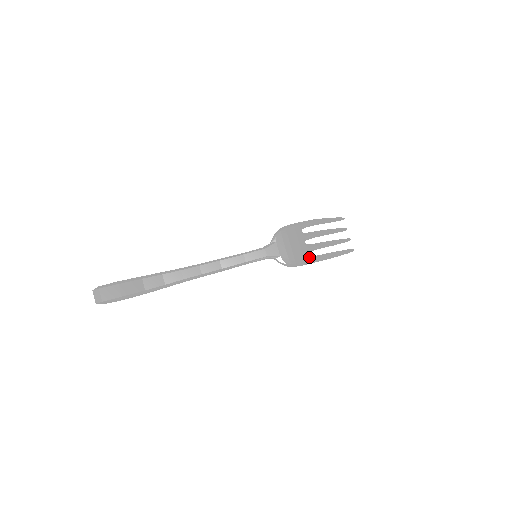
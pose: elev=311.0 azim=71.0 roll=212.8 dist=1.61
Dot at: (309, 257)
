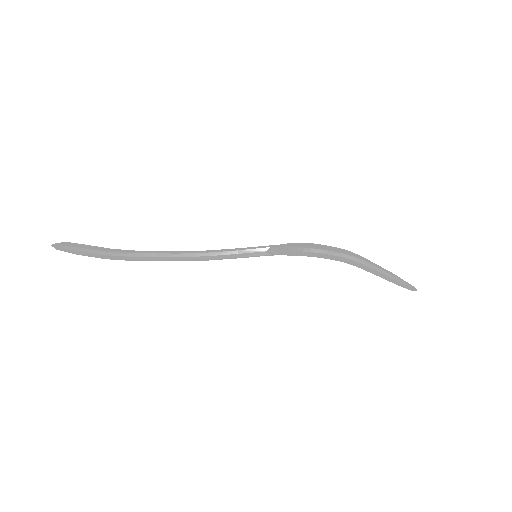
Dot at: (326, 248)
